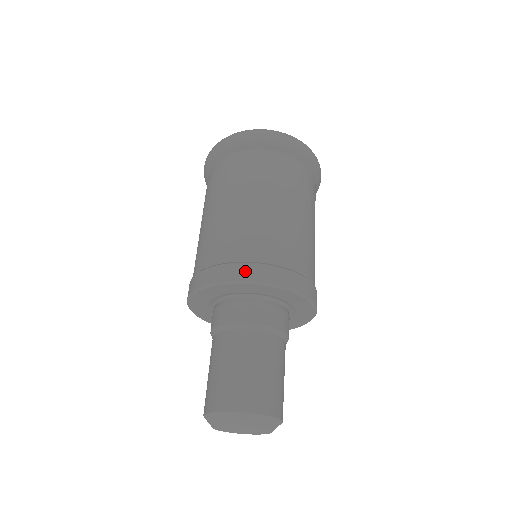
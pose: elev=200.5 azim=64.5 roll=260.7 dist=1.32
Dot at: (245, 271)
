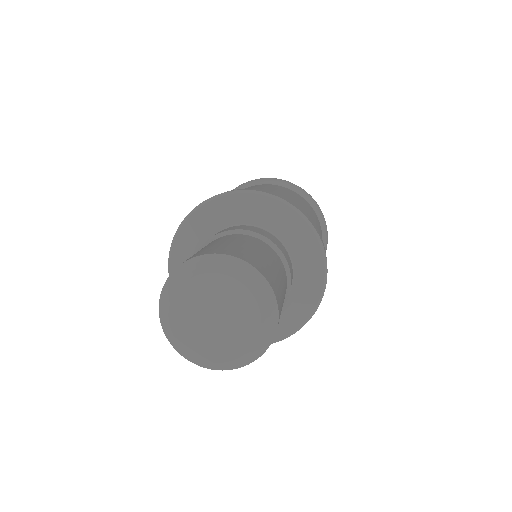
Dot at: (269, 192)
